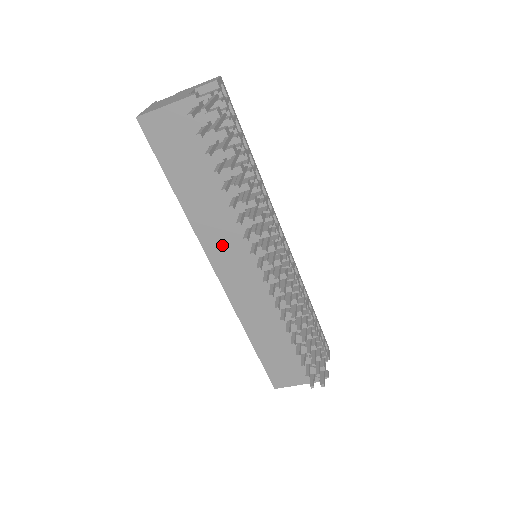
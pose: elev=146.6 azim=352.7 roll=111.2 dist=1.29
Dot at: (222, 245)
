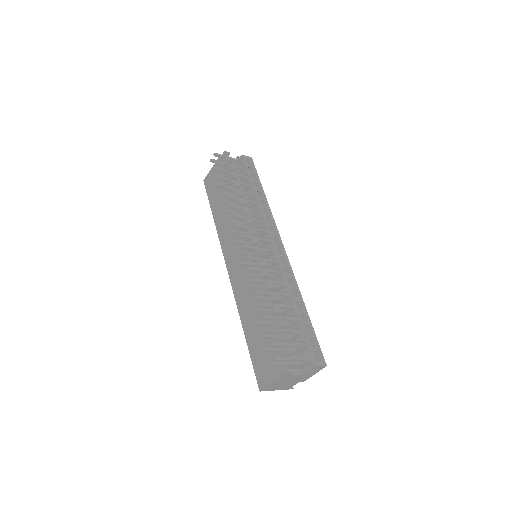
Dot at: (229, 242)
